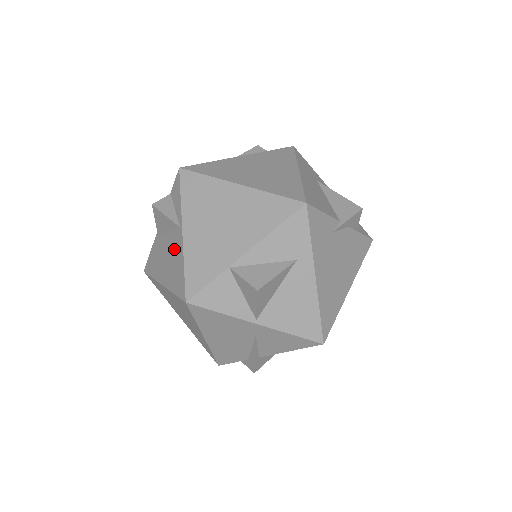
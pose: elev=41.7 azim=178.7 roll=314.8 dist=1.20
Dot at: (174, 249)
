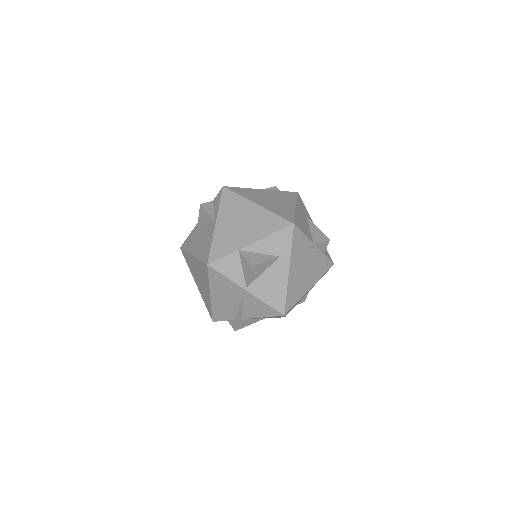
Dot at: (207, 234)
